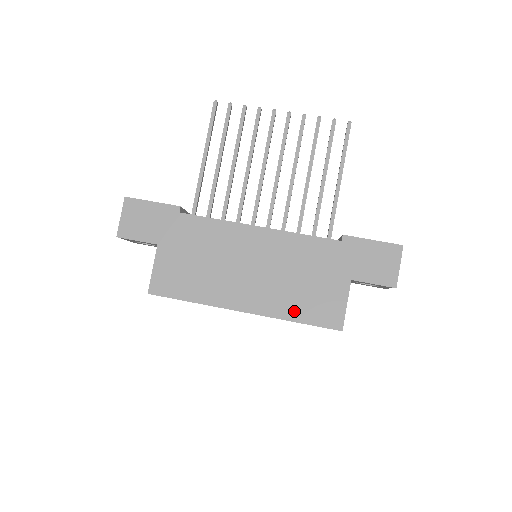
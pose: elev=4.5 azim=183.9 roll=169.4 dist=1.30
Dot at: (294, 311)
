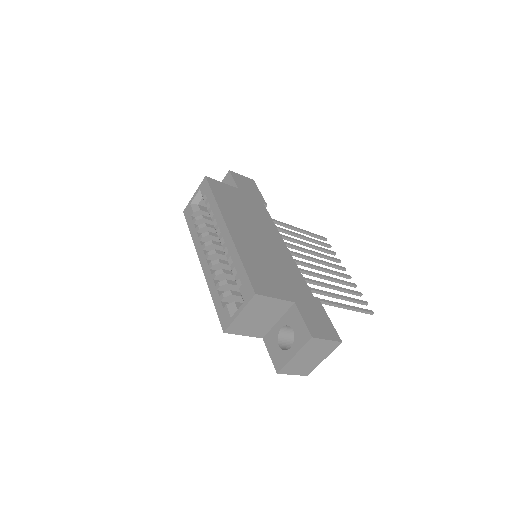
Dot at: (248, 260)
